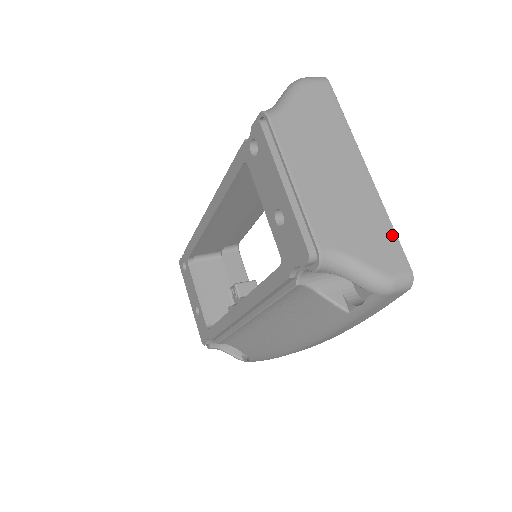
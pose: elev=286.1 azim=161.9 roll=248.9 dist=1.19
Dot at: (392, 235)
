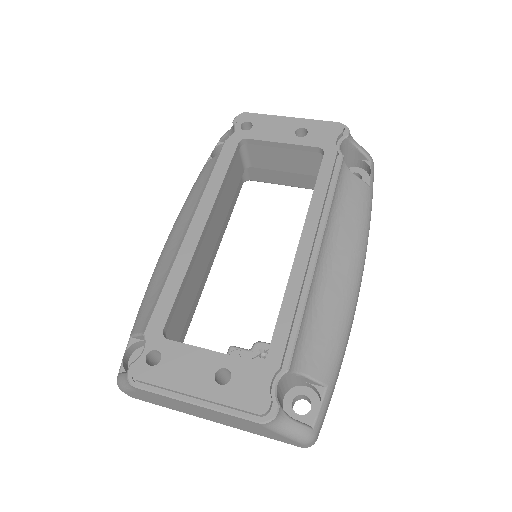
Dot at: occluded
